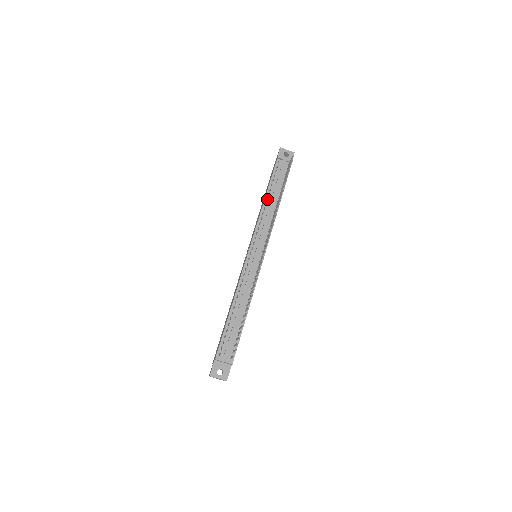
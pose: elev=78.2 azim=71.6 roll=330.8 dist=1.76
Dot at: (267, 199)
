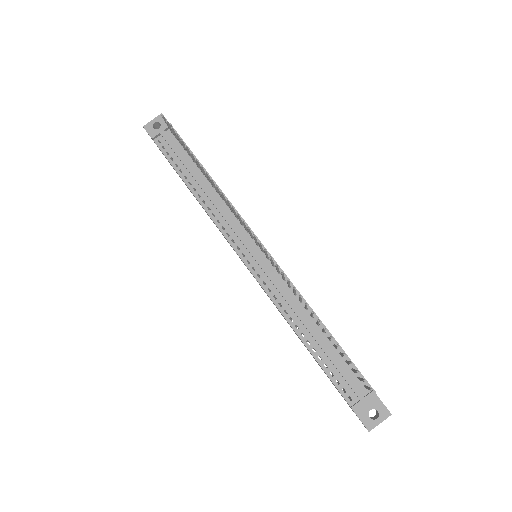
Dot at: (194, 190)
